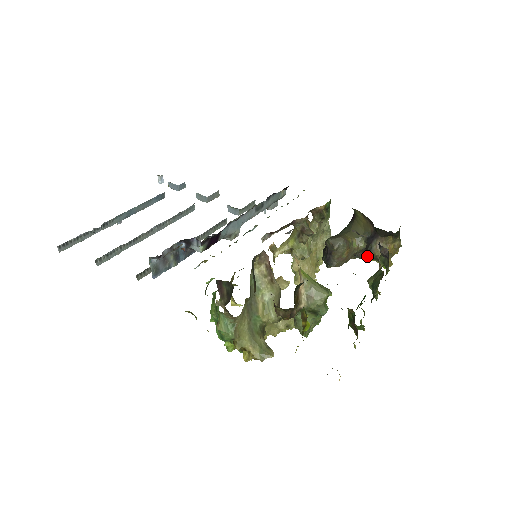
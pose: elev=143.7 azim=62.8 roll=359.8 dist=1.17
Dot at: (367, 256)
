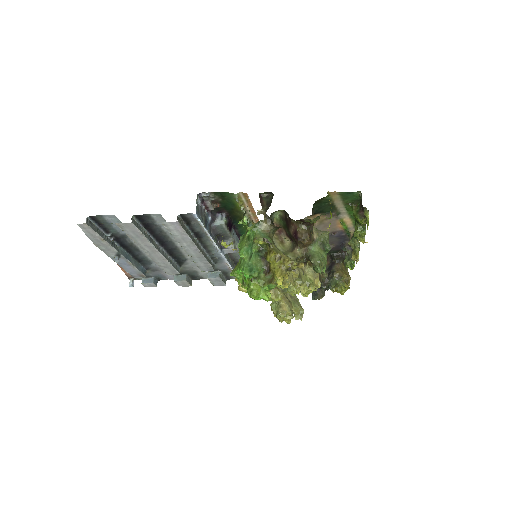
Dot at: (329, 288)
